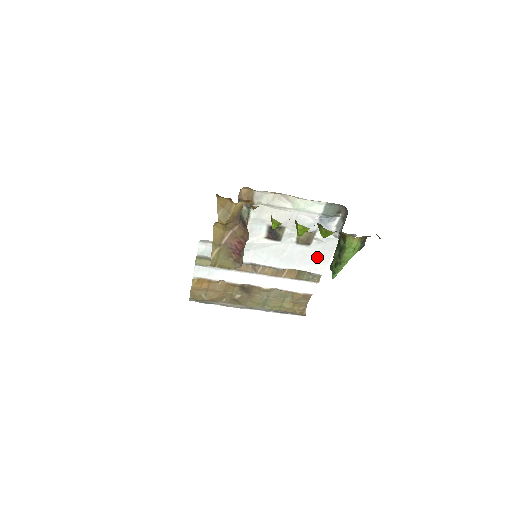
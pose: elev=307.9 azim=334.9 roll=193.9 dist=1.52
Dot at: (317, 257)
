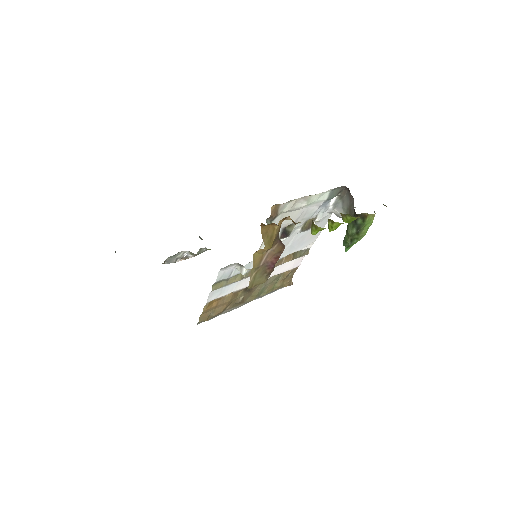
Dot at: (312, 235)
